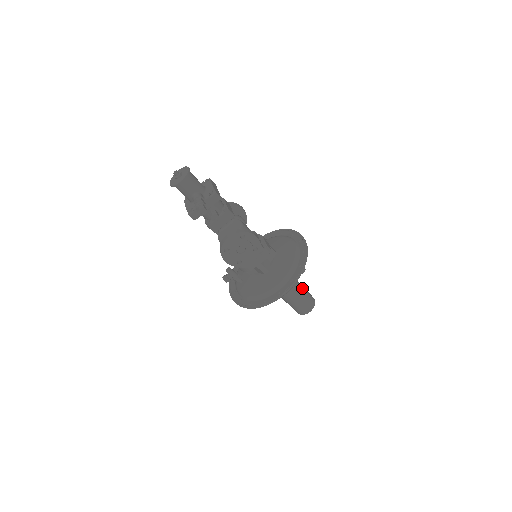
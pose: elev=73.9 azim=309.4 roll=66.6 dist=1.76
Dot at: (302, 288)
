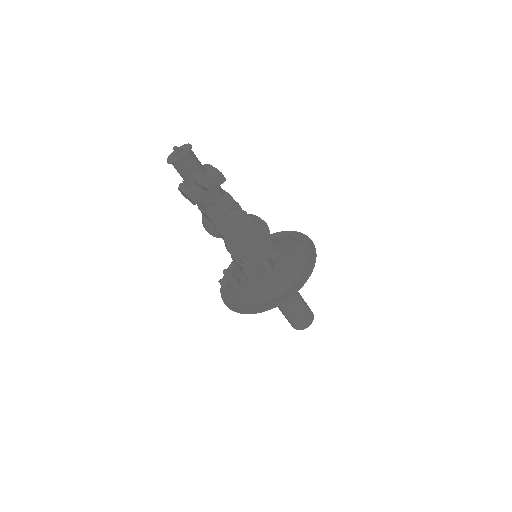
Dot at: occluded
